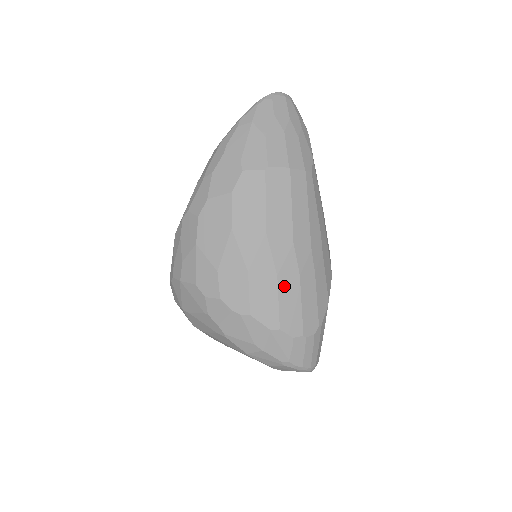
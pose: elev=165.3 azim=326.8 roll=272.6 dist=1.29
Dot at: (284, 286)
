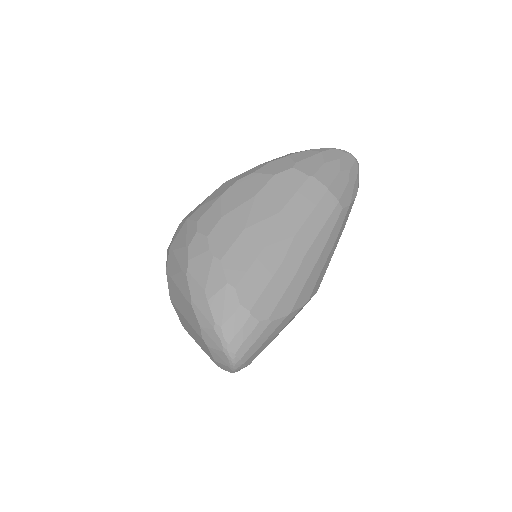
Dot at: (264, 259)
